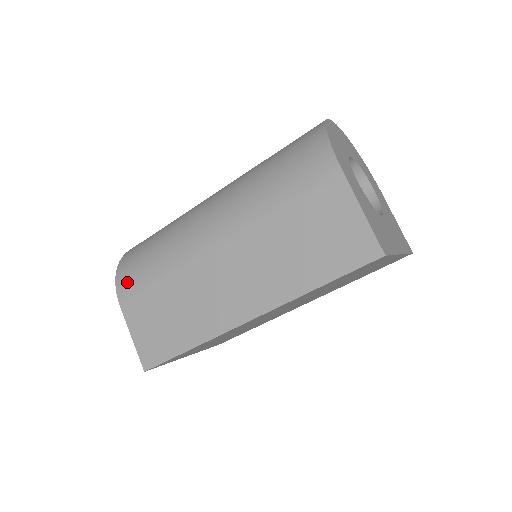
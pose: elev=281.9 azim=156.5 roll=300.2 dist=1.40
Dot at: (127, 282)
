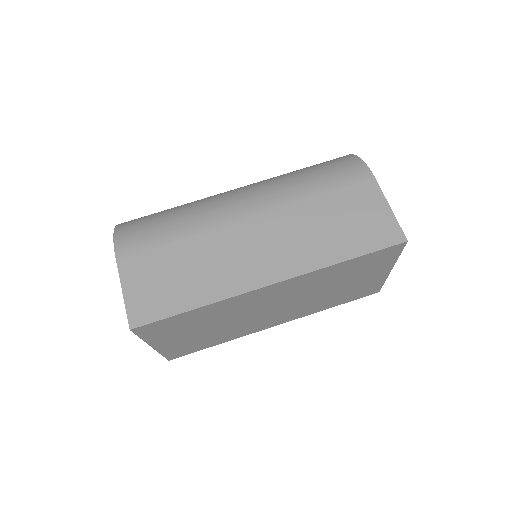
Dot at: (131, 238)
